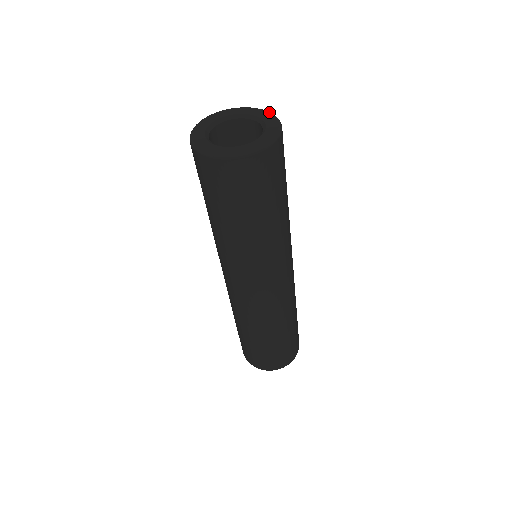
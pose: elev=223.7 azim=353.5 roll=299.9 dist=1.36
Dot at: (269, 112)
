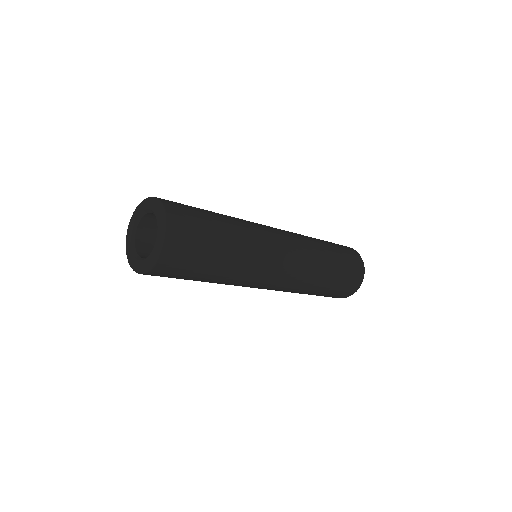
Dot at: (160, 205)
